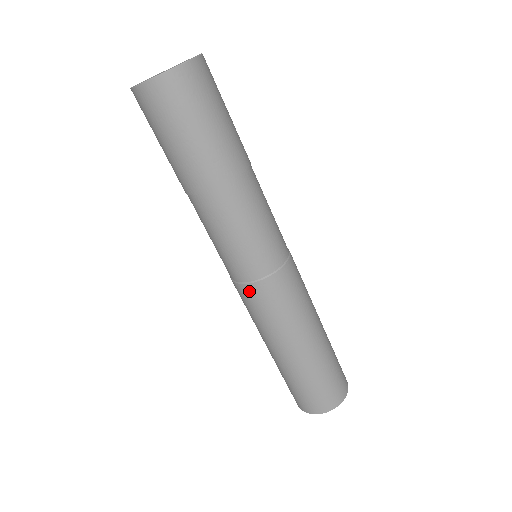
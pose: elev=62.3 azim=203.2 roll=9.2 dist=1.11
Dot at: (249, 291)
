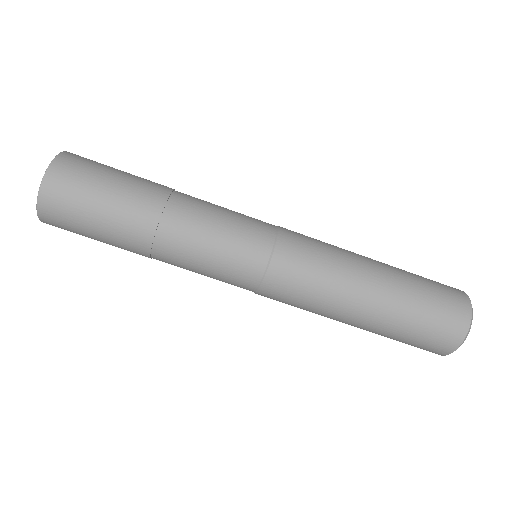
Dot at: (268, 293)
